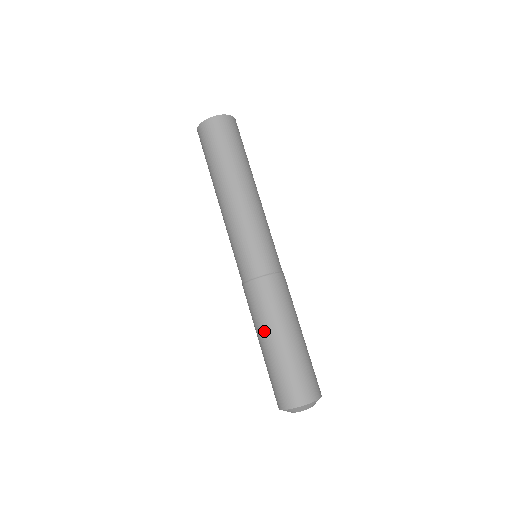
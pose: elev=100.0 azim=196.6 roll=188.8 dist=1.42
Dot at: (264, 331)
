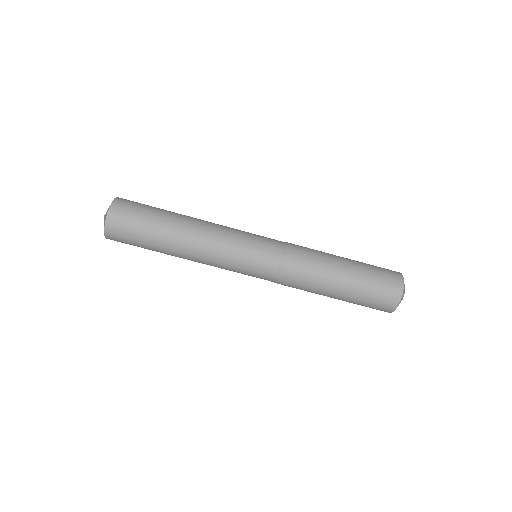
Dot at: (326, 289)
